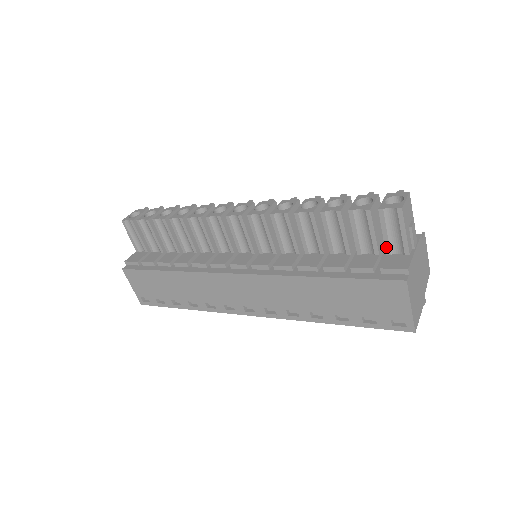
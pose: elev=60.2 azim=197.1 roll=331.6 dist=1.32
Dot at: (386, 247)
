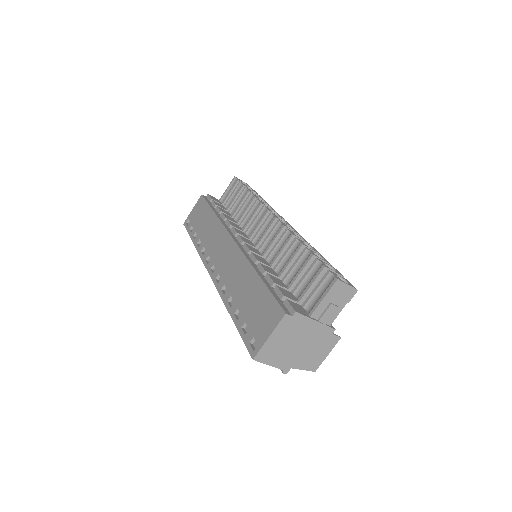
Dot at: (306, 300)
